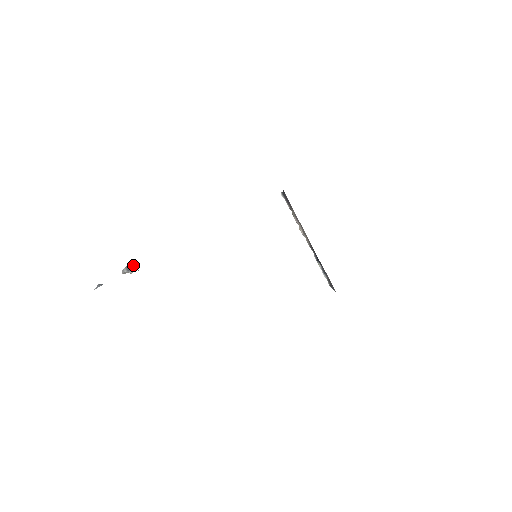
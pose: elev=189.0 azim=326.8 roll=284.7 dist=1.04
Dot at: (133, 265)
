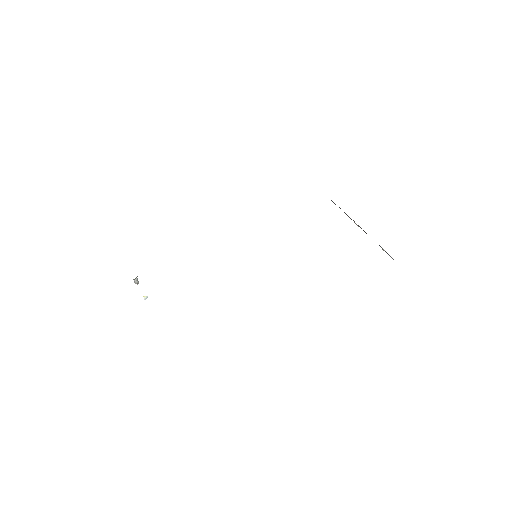
Dot at: occluded
